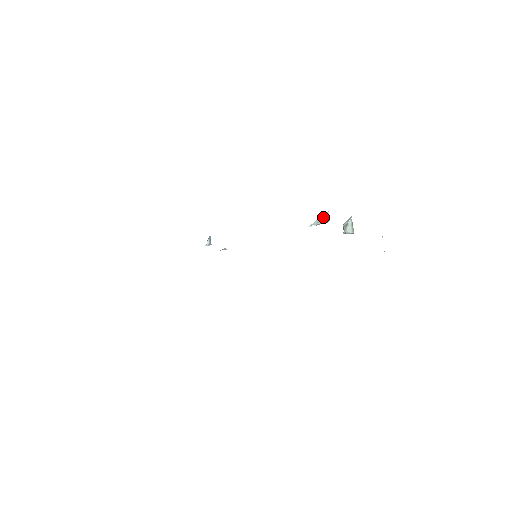
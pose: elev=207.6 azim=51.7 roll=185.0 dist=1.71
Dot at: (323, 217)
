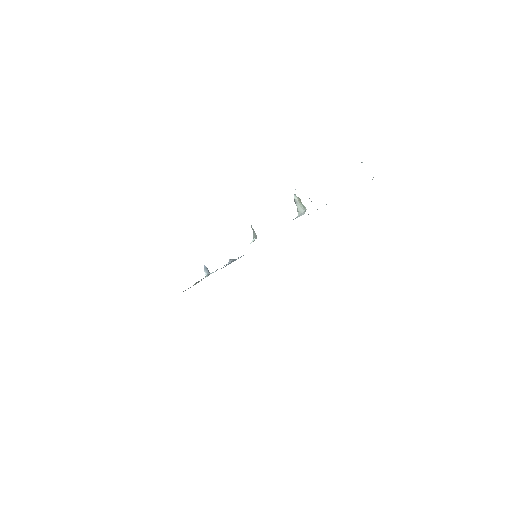
Dot at: (253, 230)
